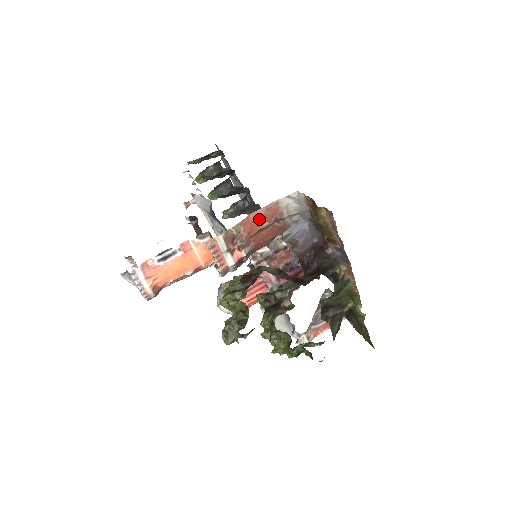
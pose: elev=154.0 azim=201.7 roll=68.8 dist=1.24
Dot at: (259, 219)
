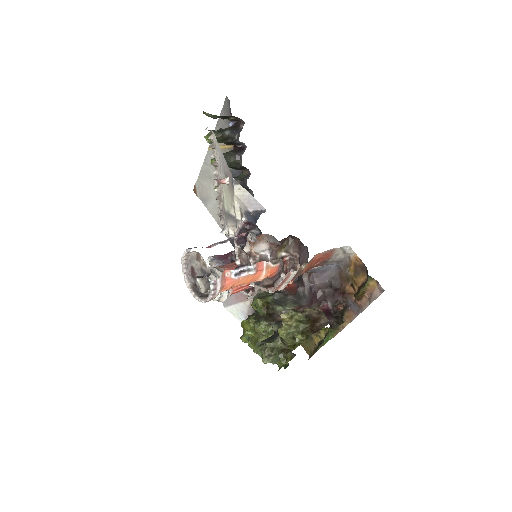
Dot at: (317, 260)
